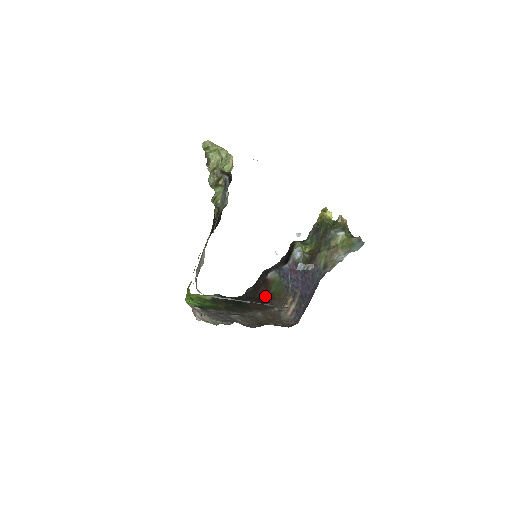
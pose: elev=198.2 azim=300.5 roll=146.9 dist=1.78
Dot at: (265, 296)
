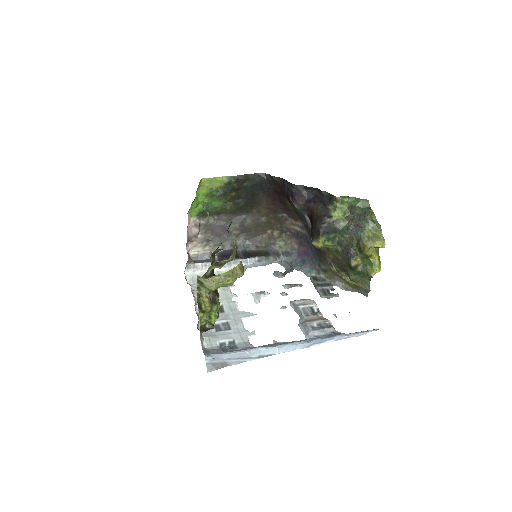
Dot at: (283, 200)
